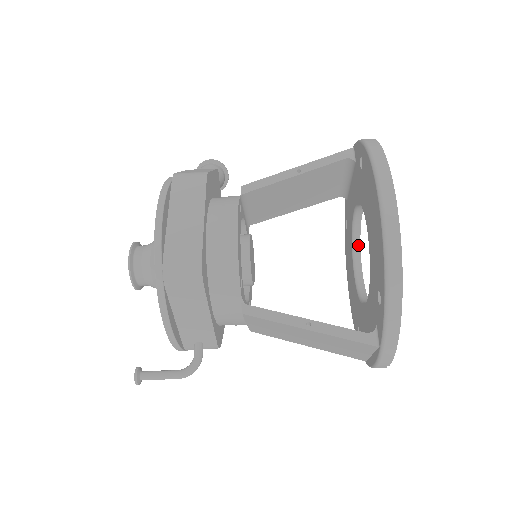
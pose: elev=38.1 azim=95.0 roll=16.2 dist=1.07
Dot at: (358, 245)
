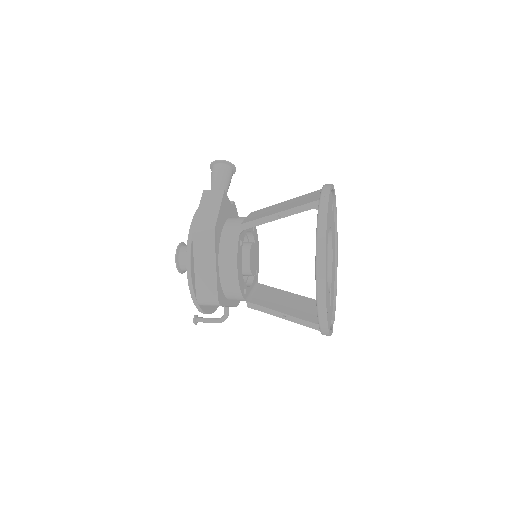
Dot at: (330, 234)
